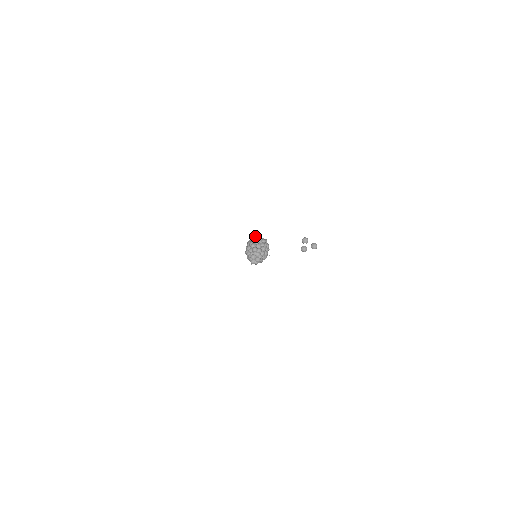
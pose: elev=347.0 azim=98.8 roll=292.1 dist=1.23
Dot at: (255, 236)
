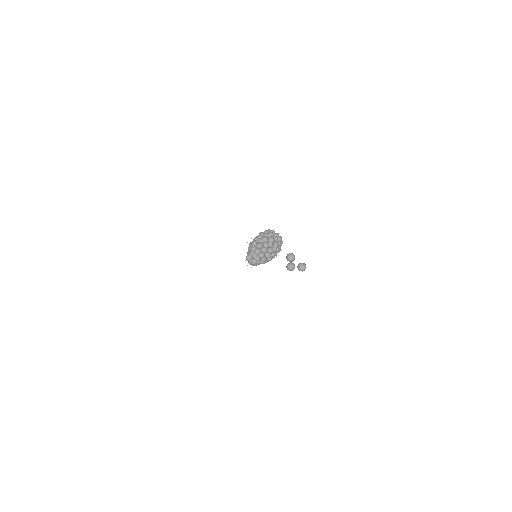
Dot at: (266, 230)
